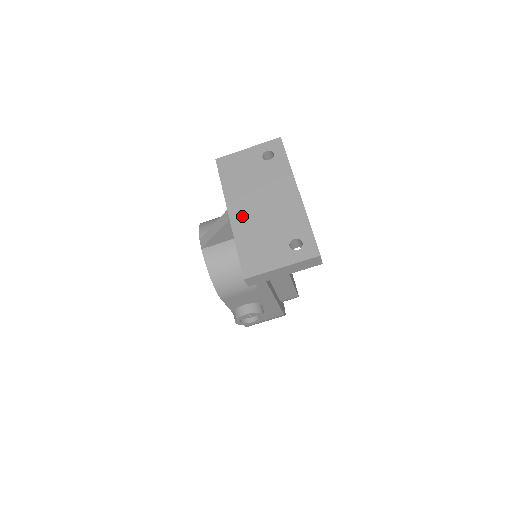
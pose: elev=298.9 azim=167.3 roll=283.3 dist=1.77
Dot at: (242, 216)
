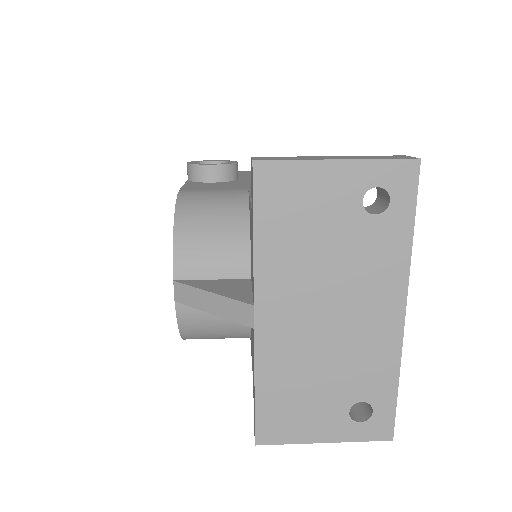
Dot at: (281, 330)
